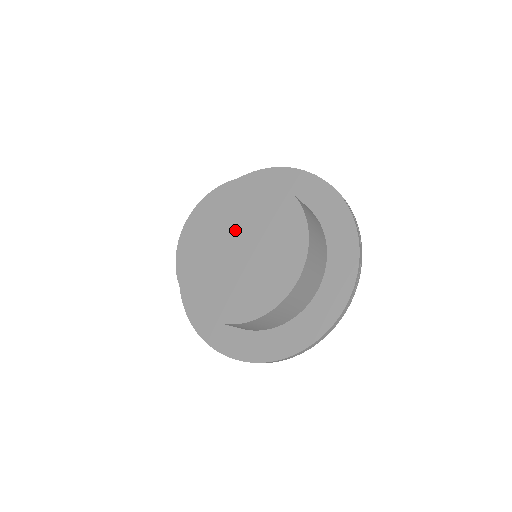
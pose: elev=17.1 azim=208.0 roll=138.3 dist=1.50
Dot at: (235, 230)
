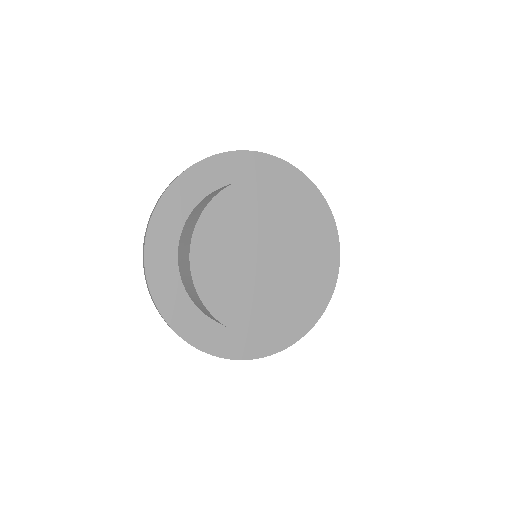
Dot at: (280, 241)
